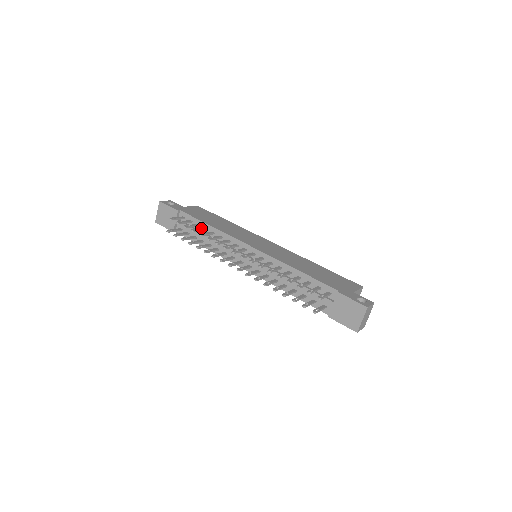
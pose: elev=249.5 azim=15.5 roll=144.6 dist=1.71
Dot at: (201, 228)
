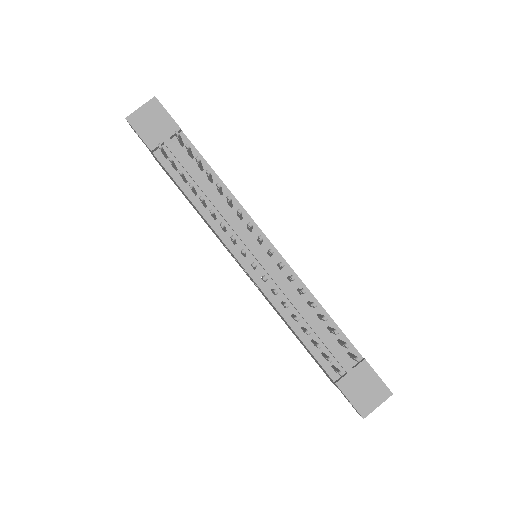
Dot at: occluded
